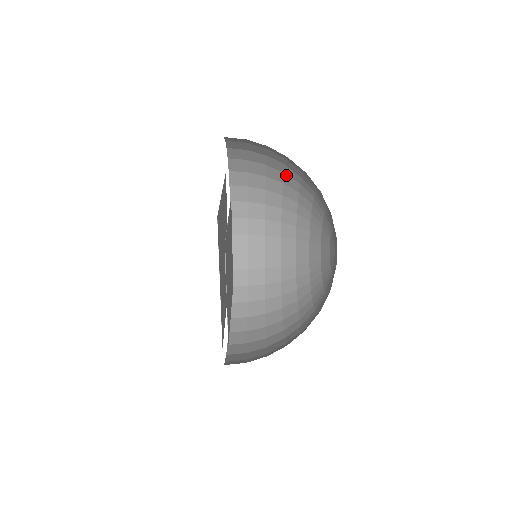
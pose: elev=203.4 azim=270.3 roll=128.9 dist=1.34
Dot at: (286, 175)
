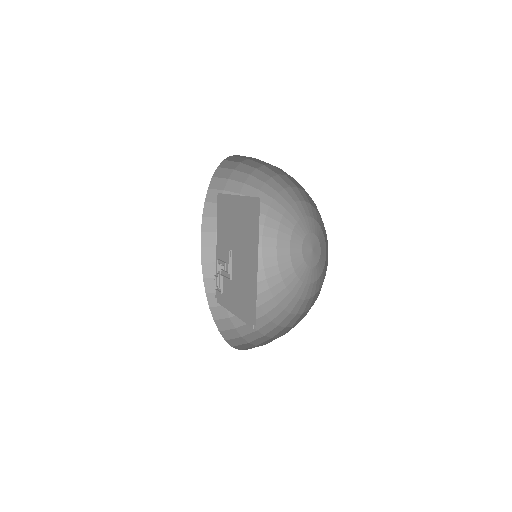
Dot at: occluded
